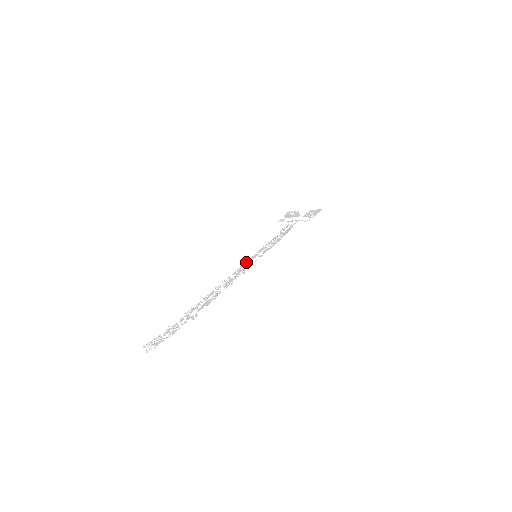
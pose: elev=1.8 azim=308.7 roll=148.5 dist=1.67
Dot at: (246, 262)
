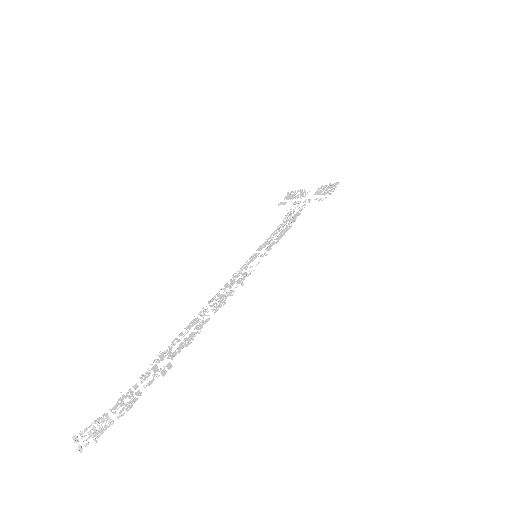
Dot at: (242, 267)
